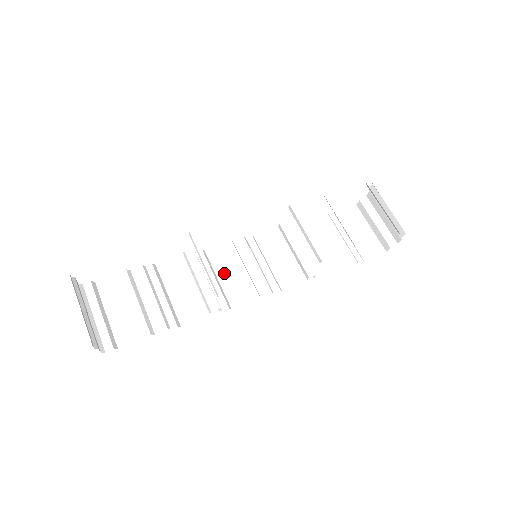
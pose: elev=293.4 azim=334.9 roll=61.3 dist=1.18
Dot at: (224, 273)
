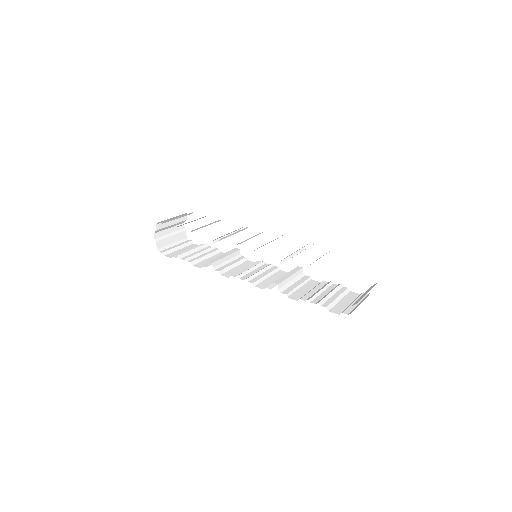
Dot at: (242, 268)
